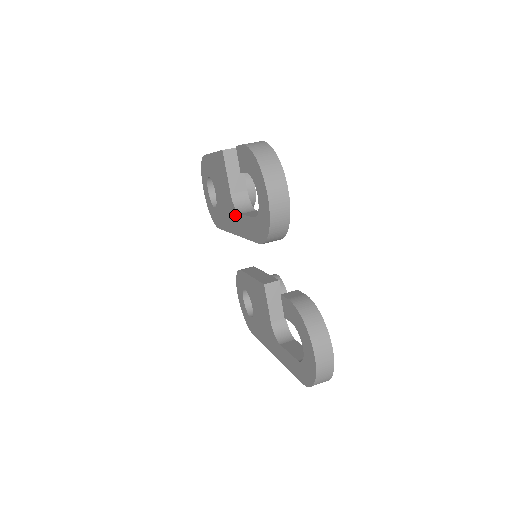
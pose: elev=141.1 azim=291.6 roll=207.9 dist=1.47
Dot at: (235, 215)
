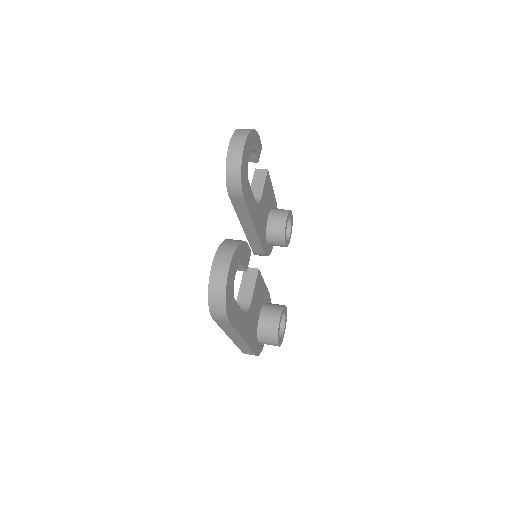
Dot at: occluded
